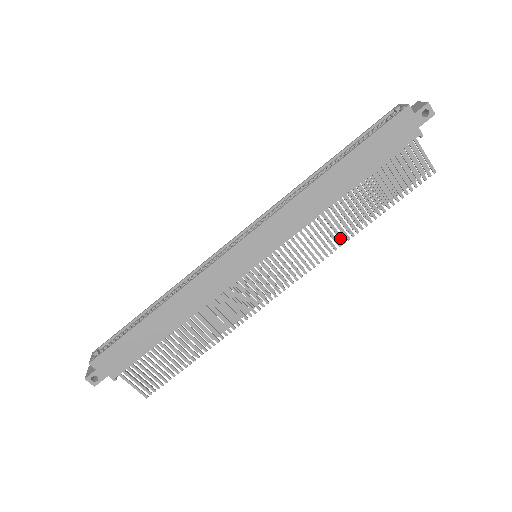
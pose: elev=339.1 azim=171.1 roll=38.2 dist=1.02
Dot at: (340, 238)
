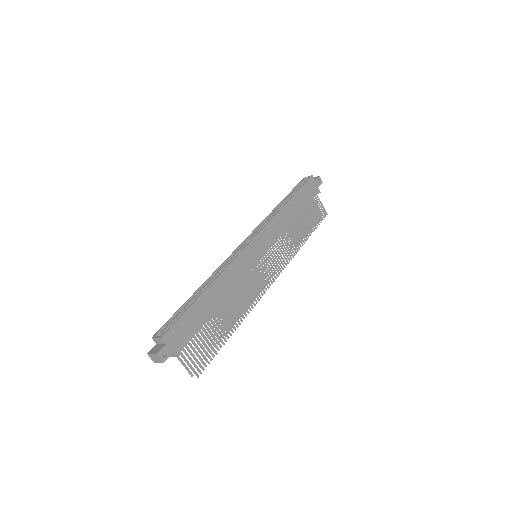
Dot at: (296, 247)
